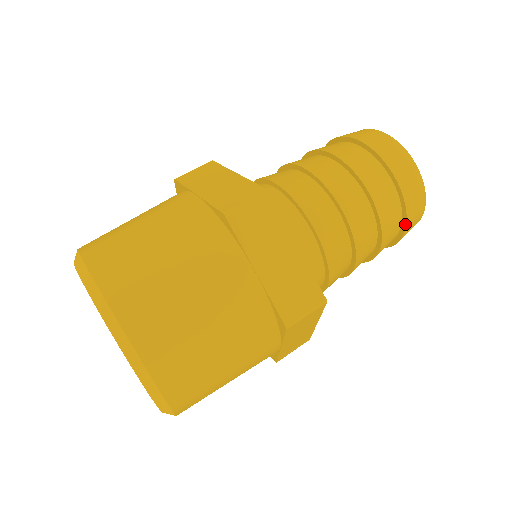
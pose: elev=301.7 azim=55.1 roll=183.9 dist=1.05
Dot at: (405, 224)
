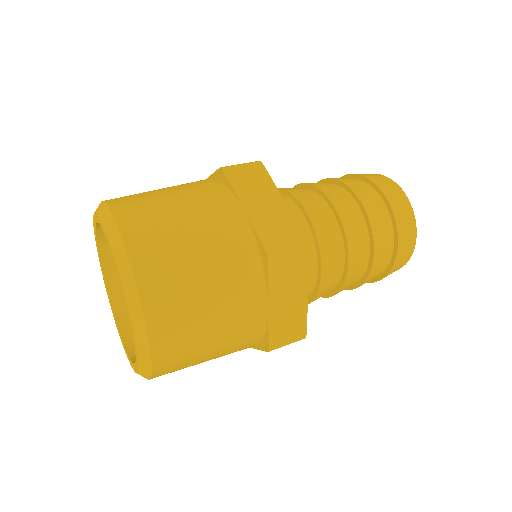
Dot at: (396, 232)
